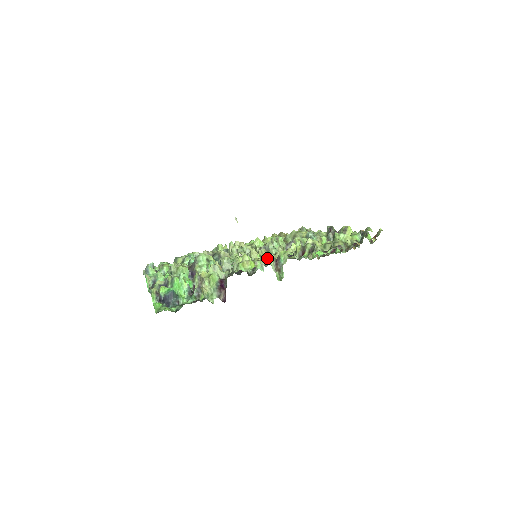
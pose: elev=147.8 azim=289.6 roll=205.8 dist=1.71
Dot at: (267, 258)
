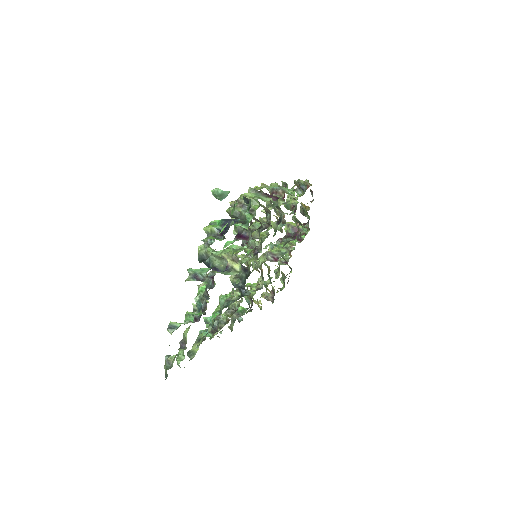
Dot at: occluded
